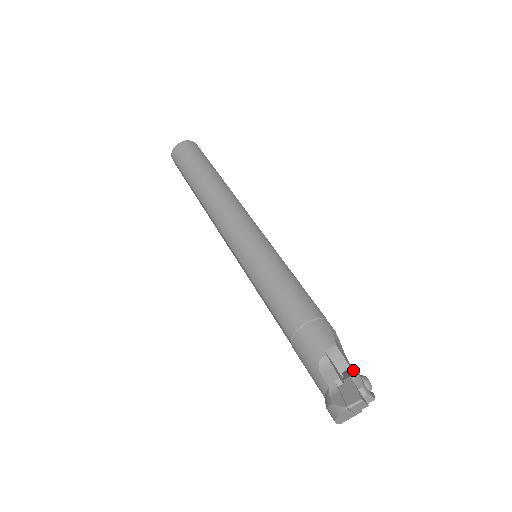
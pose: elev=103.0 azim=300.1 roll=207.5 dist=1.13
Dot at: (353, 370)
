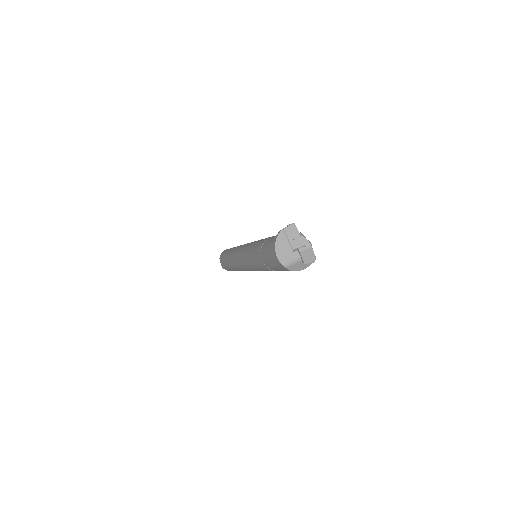
Dot at: occluded
